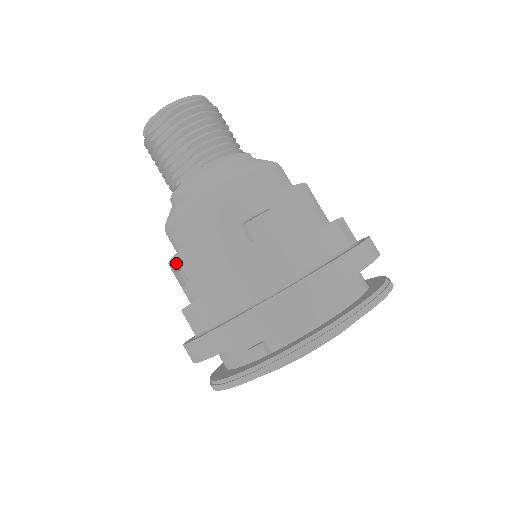
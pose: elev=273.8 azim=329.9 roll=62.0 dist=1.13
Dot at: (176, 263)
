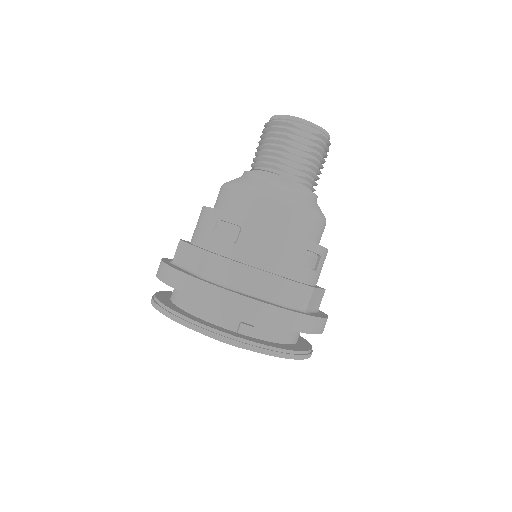
Dot at: (240, 222)
